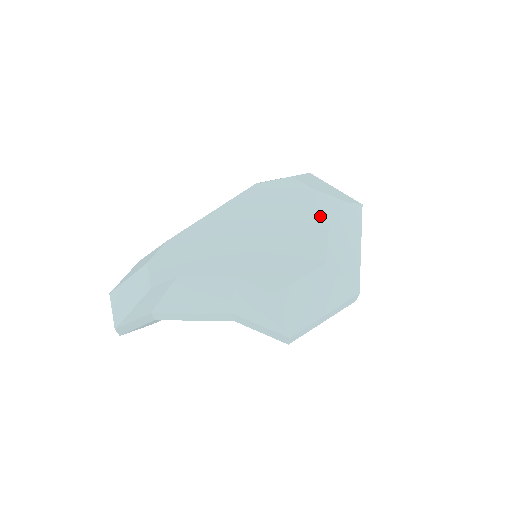
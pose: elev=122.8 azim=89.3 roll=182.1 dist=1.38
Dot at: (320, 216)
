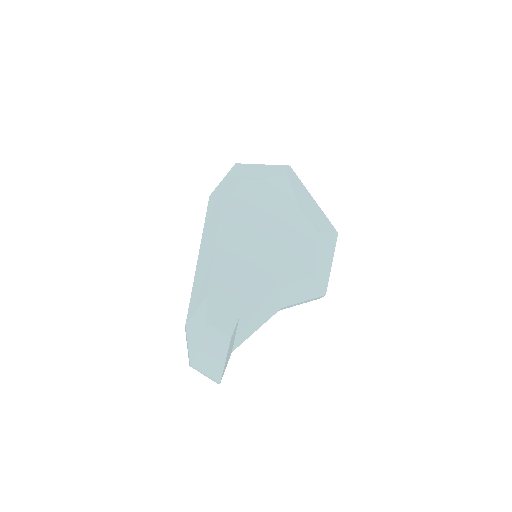
Dot at: (286, 199)
